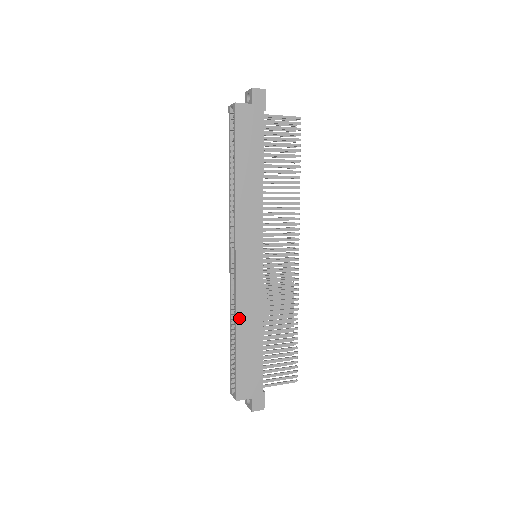
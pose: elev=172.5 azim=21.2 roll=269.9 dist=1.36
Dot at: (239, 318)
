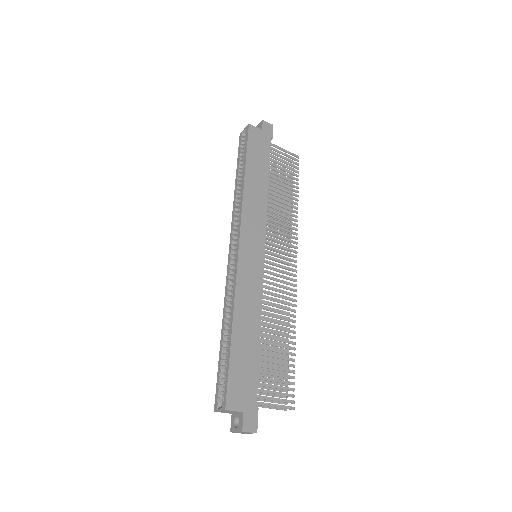
Dot at: (237, 307)
